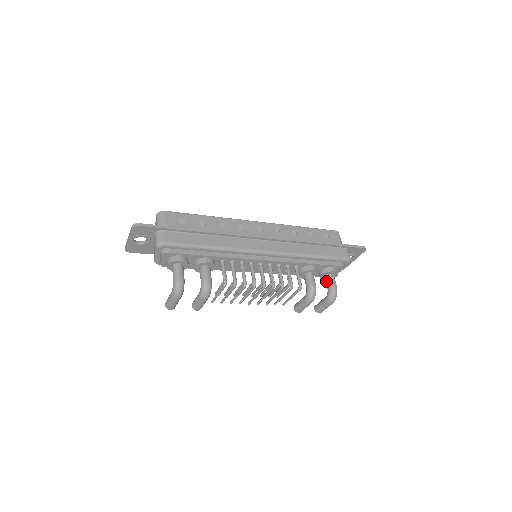
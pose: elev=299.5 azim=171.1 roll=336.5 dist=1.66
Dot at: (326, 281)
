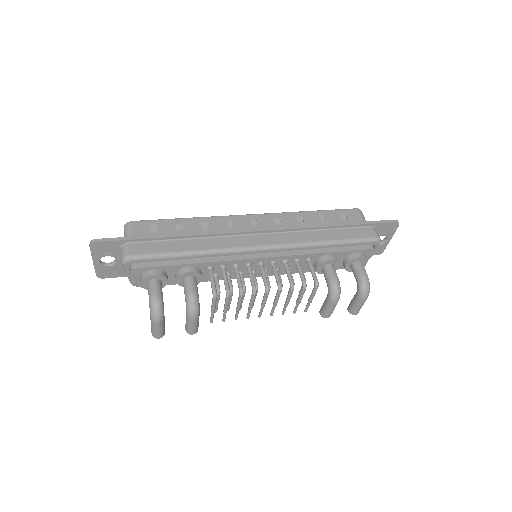
Dot at: (353, 272)
